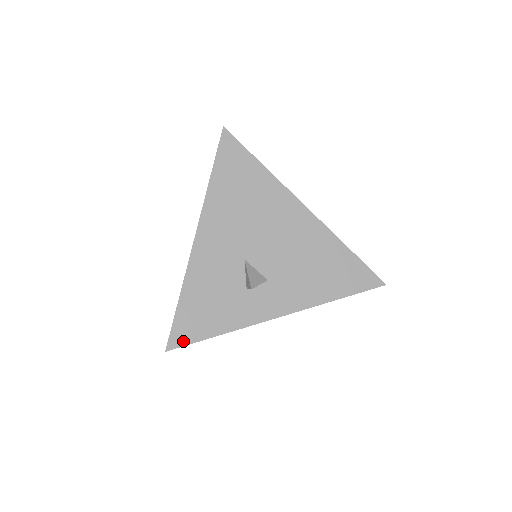
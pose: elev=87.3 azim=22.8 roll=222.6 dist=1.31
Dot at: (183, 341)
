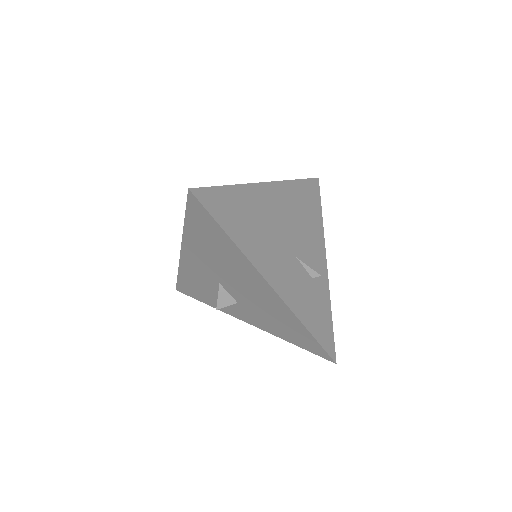
Dot at: (185, 293)
